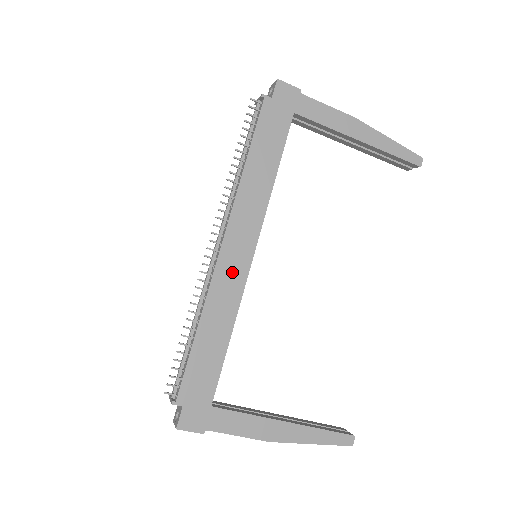
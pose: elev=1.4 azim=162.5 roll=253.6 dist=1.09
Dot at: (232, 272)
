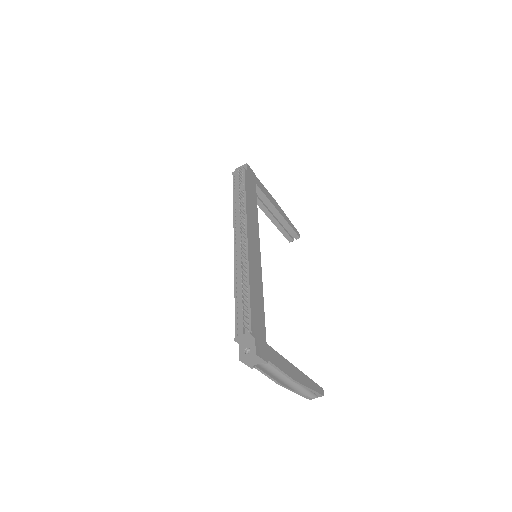
Dot at: (255, 257)
